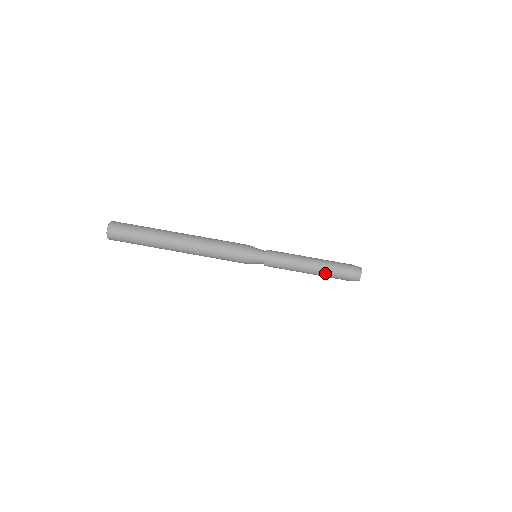
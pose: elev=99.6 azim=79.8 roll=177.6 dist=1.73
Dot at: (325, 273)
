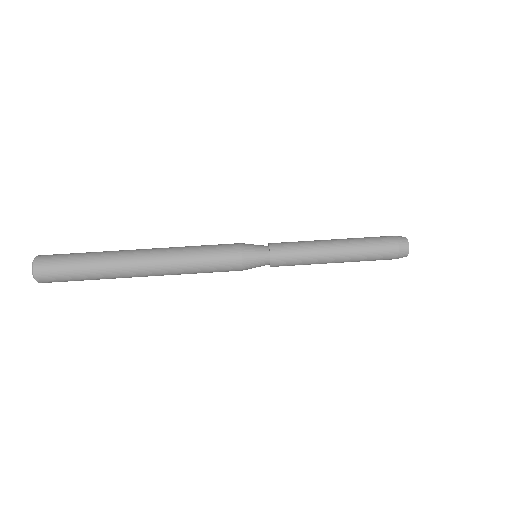
Dot at: (359, 255)
